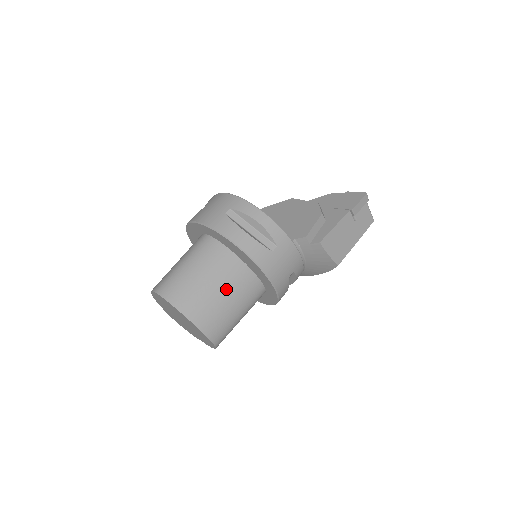
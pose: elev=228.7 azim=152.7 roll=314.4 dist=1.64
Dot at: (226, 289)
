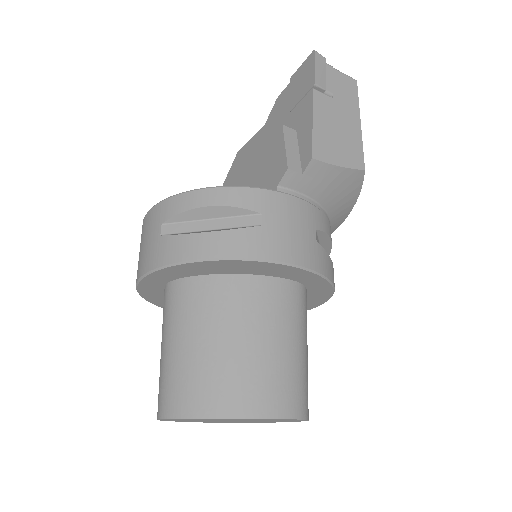
Dot at: (247, 330)
